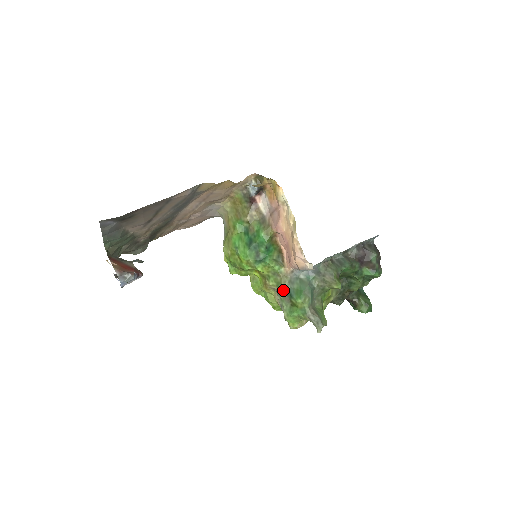
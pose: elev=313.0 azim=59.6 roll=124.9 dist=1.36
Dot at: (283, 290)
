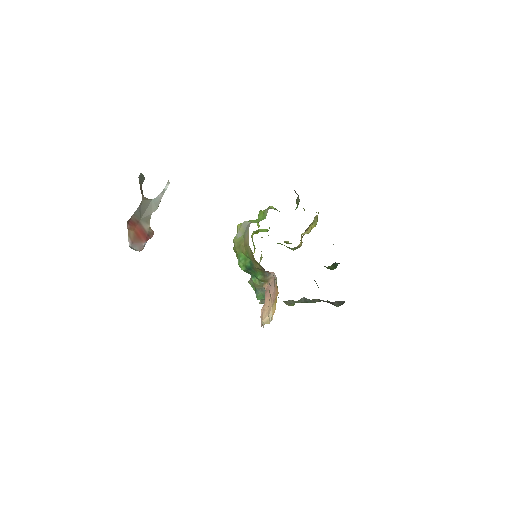
Dot at: (254, 285)
